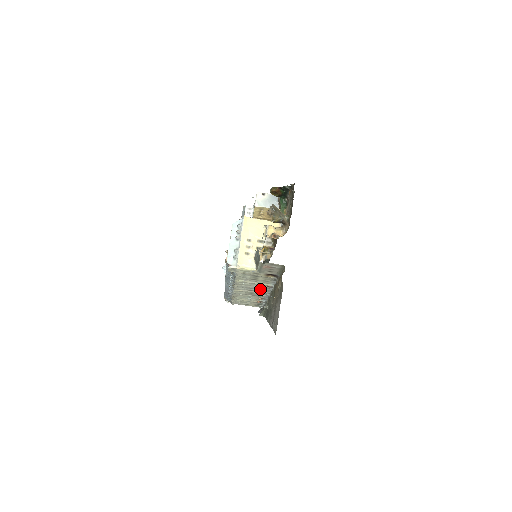
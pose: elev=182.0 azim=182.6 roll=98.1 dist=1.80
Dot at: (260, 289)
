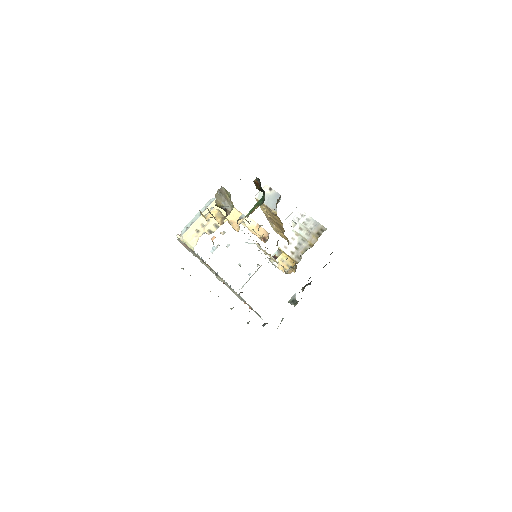
Dot at: occluded
